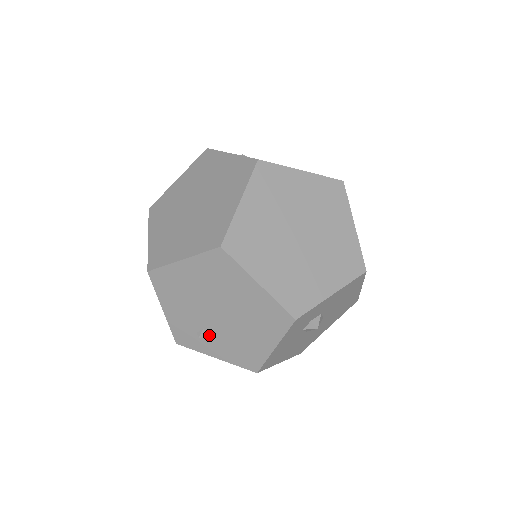
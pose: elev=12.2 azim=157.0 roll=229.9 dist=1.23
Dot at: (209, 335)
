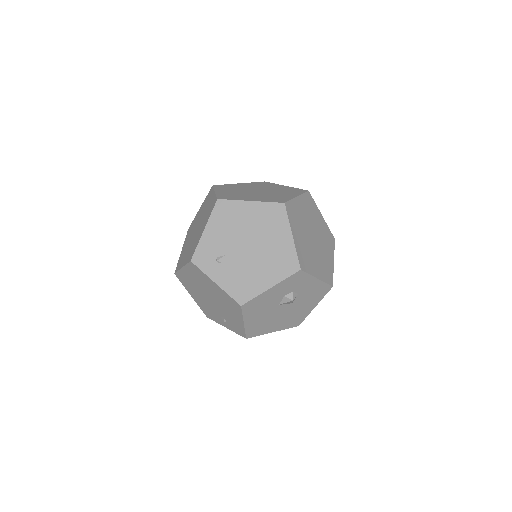
Dot at: (226, 262)
